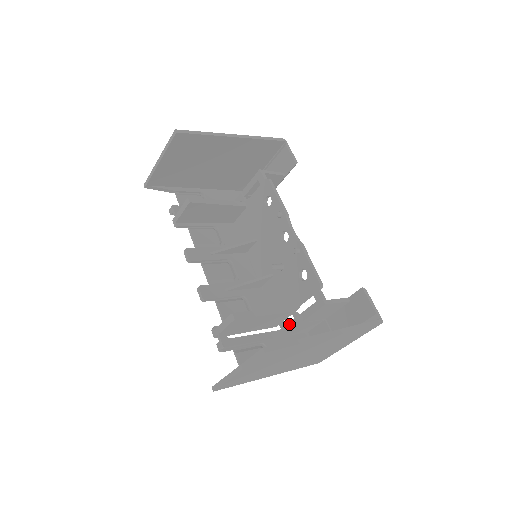
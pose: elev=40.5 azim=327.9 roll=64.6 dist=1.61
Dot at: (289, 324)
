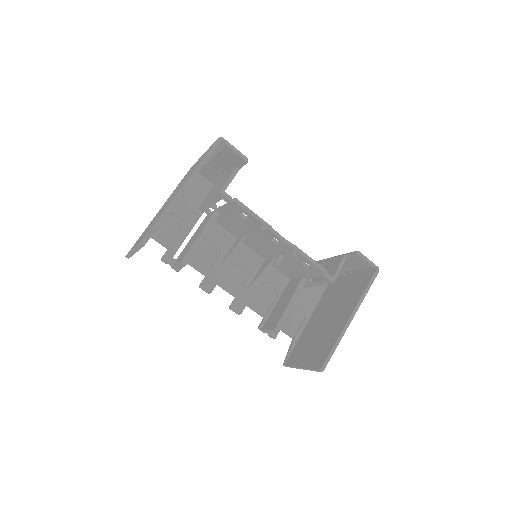
Dot at: (305, 284)
